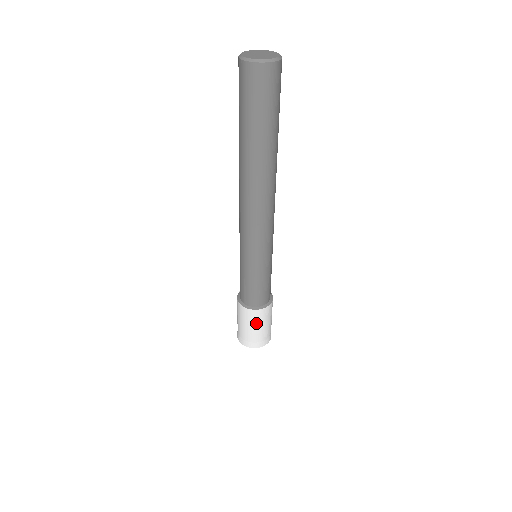
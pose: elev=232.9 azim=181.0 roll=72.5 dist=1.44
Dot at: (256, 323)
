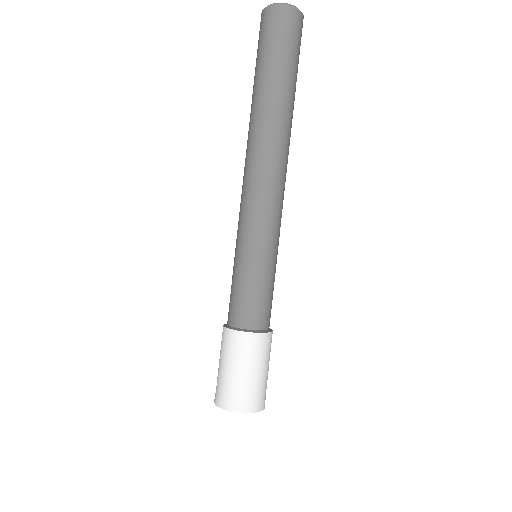
Dot at: (263, 359)
